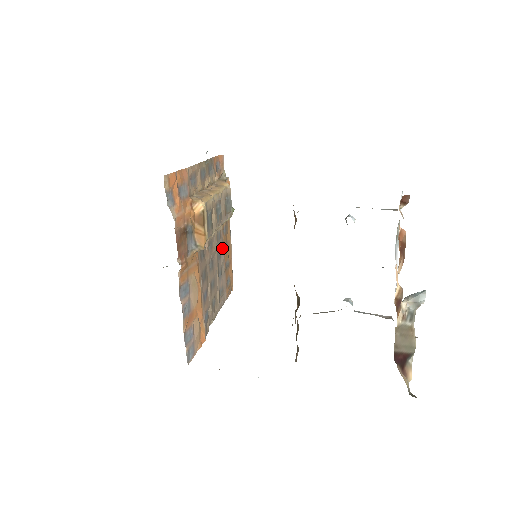
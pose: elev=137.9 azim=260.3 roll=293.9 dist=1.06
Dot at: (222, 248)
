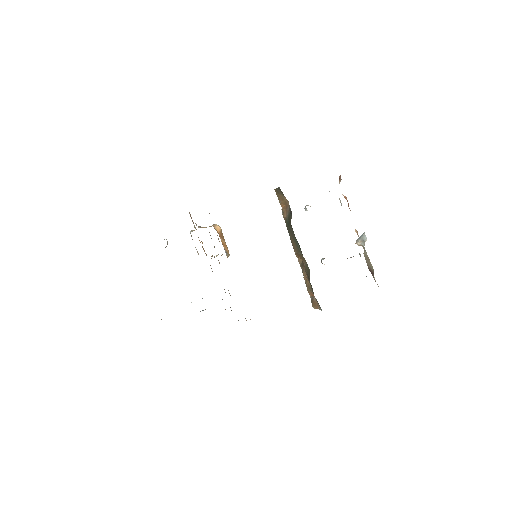
Dot at: occluded
